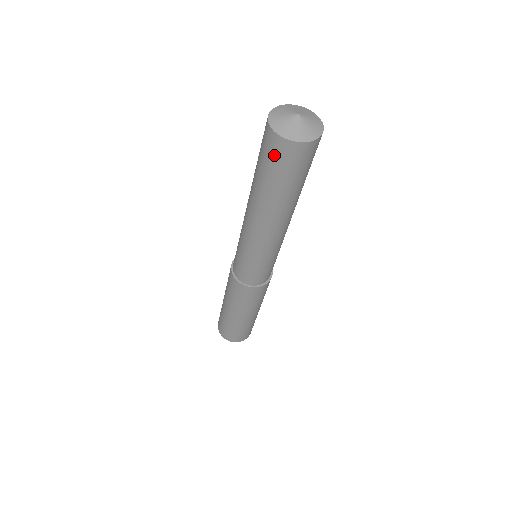
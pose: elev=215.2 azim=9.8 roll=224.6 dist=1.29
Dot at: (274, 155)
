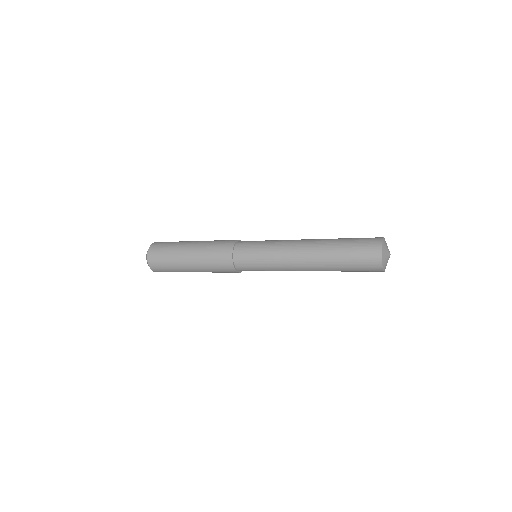
Dot at: (368, 271)
